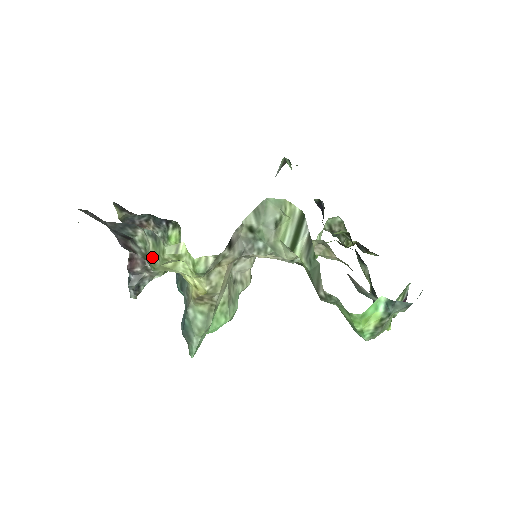
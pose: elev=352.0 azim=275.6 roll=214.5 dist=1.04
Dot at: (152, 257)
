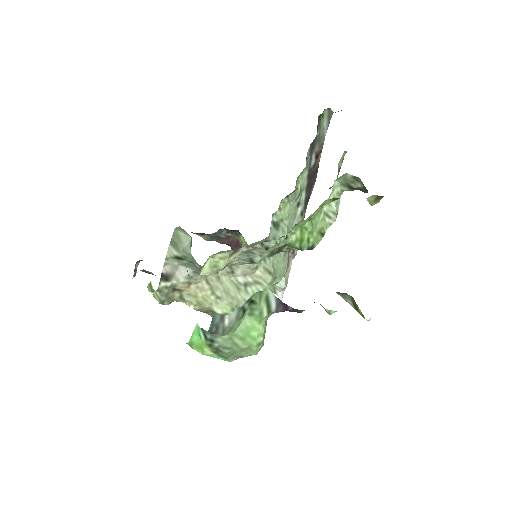
Dot at: occluded
